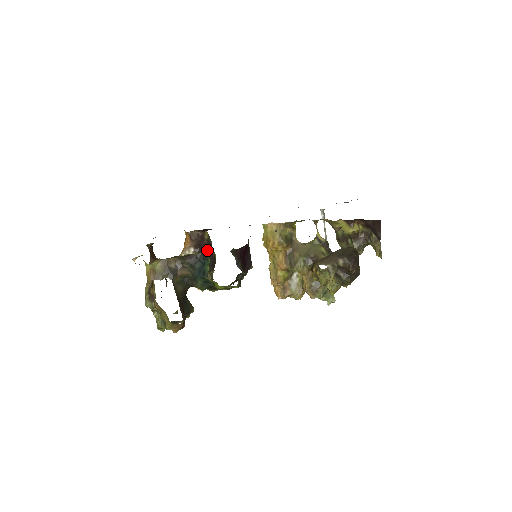
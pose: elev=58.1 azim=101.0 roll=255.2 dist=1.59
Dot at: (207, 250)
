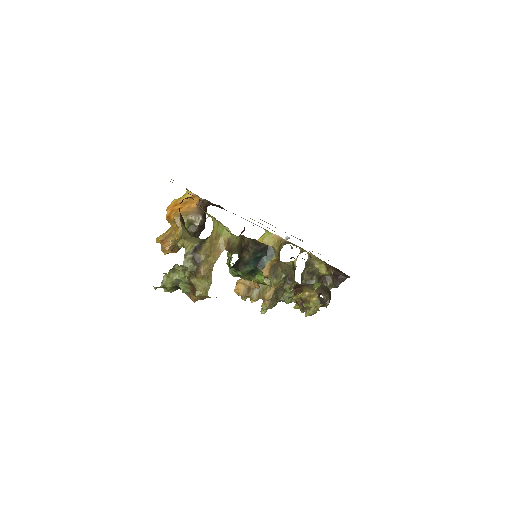
Dot at: occluded
